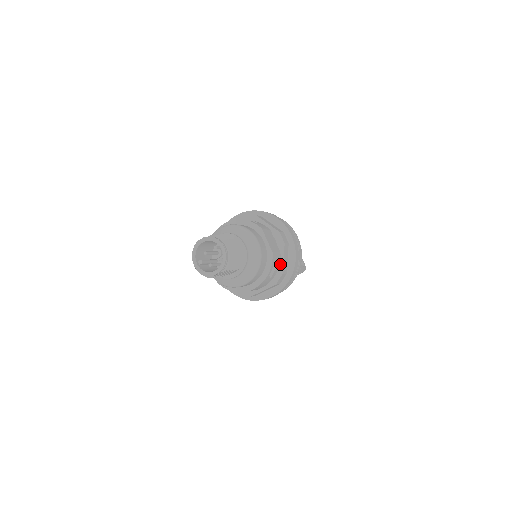
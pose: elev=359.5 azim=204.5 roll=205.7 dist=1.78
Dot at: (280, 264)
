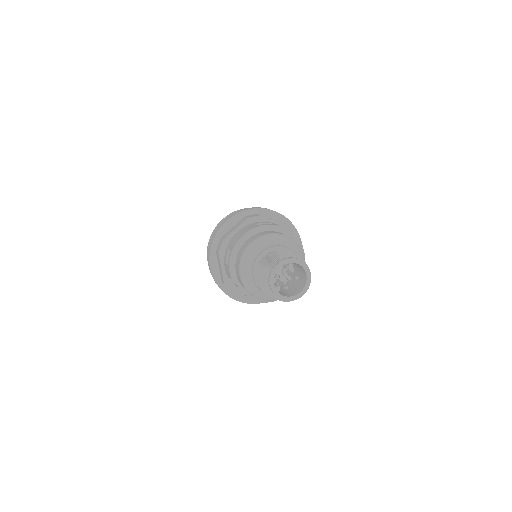
Dot at: occluded
